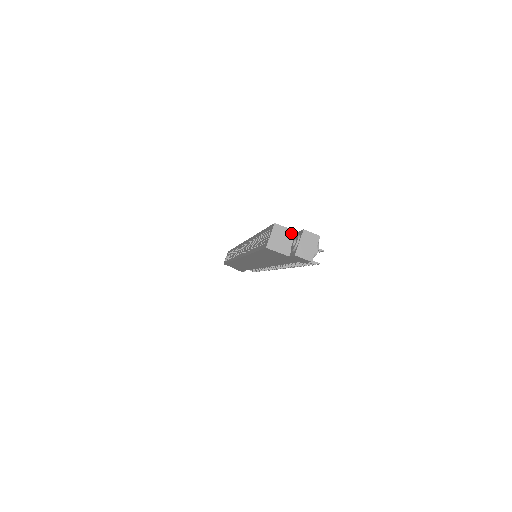
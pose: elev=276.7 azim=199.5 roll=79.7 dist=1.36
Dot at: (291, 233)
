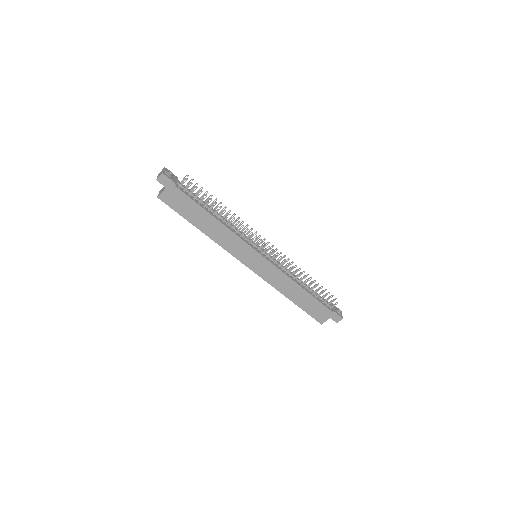
Dot at: occluded
